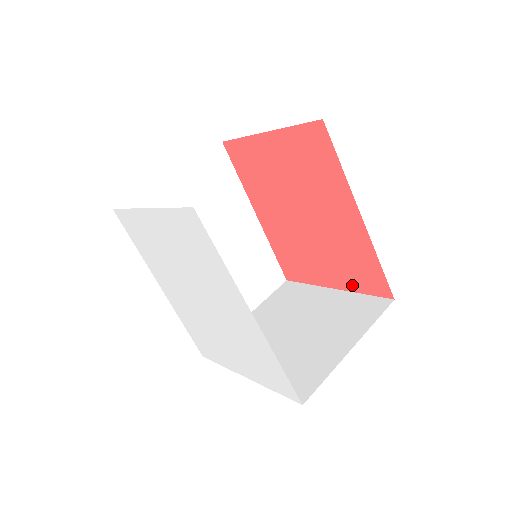
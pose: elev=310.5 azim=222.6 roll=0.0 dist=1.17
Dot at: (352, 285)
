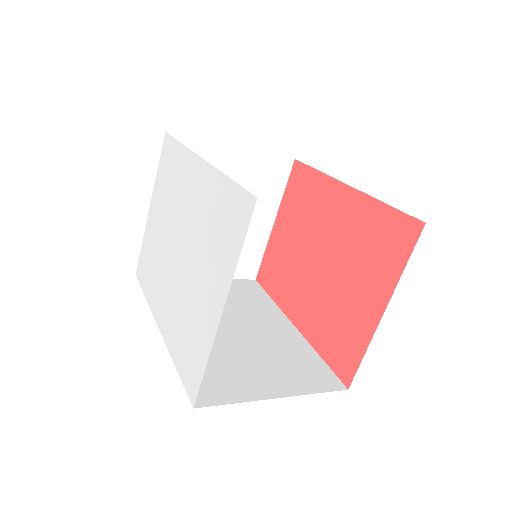
Dot at: (390, 274)
